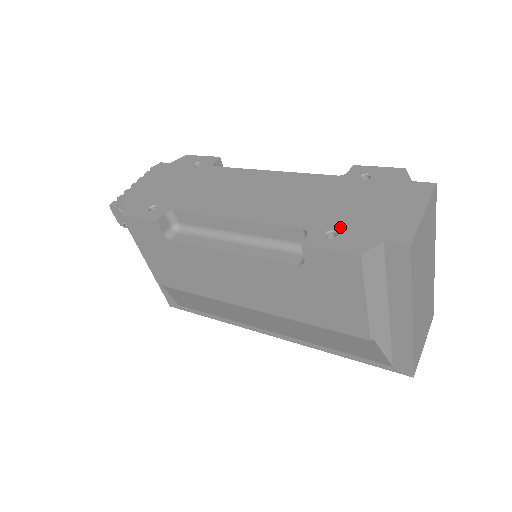
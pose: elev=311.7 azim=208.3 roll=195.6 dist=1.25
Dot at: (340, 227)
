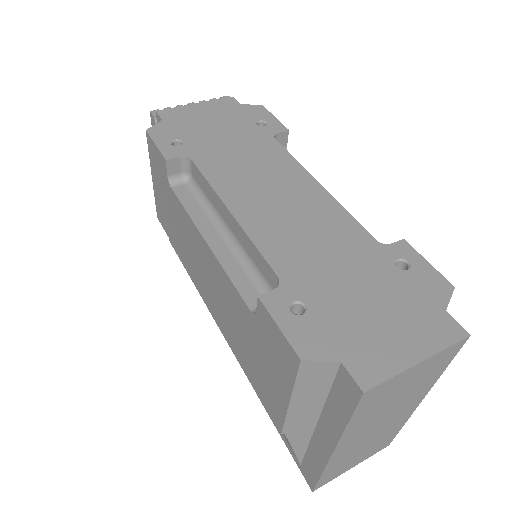
Dot at: (315, 306)
